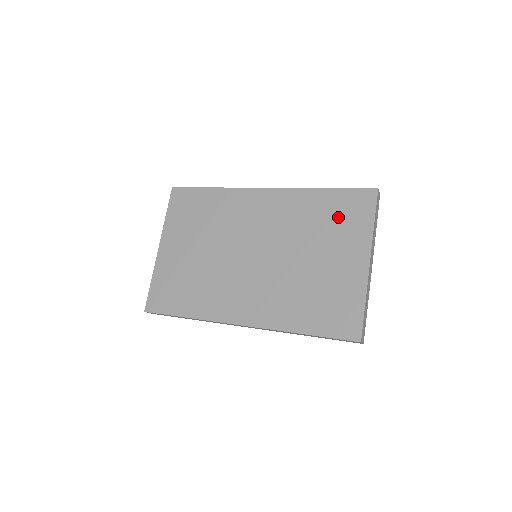
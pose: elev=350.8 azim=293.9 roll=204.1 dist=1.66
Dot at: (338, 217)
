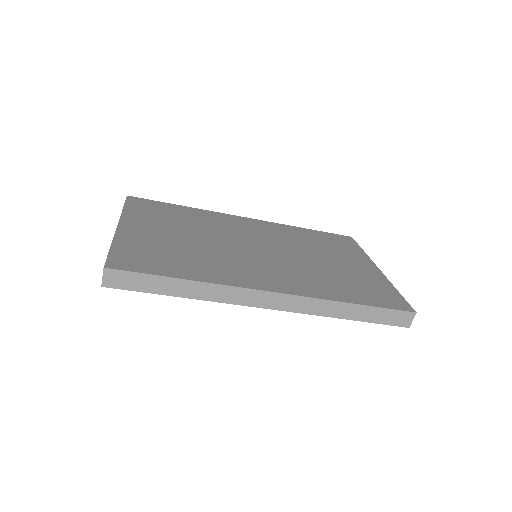
Dot at: (331, 243)
